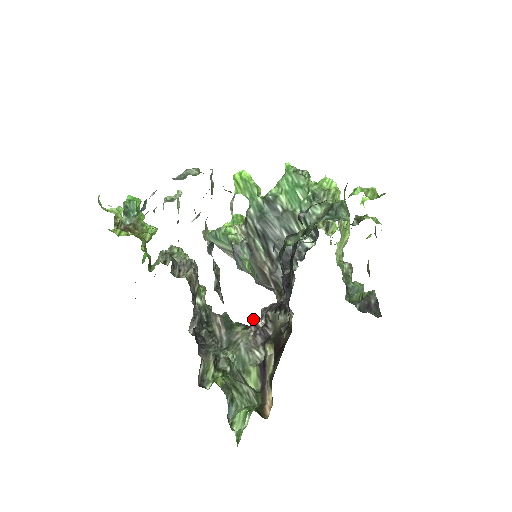
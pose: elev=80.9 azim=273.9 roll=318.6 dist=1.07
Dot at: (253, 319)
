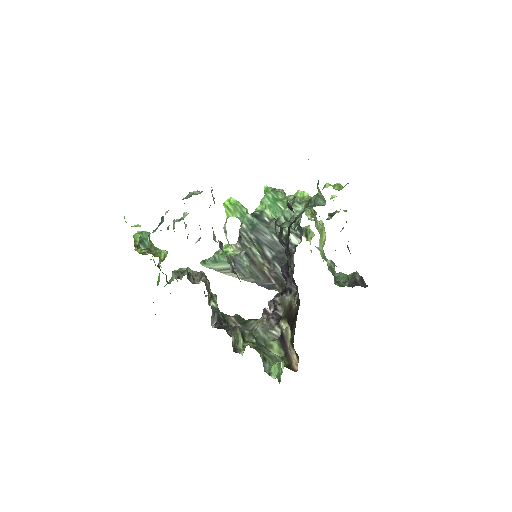
Dot at: (263, 310)
